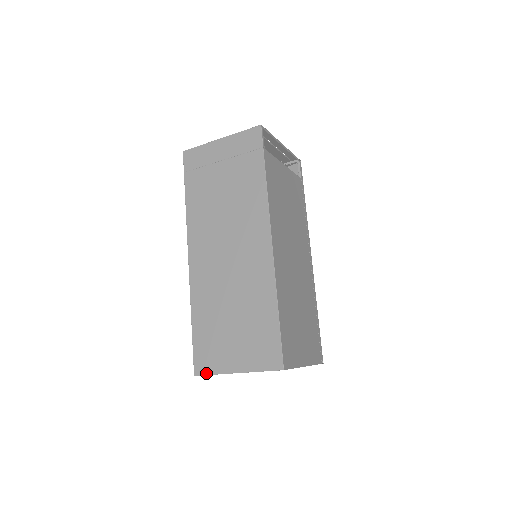
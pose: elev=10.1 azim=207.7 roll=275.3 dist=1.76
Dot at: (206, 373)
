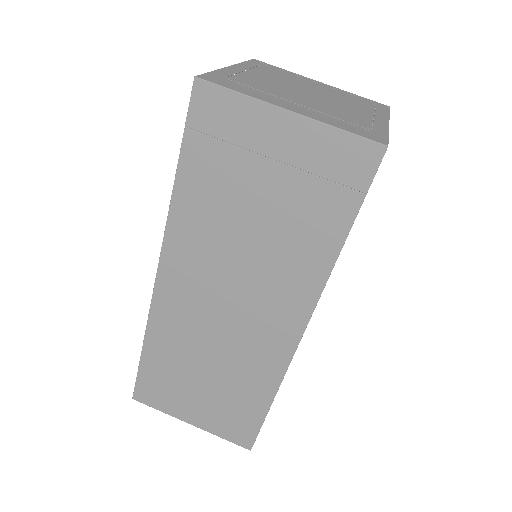
Dot at: (150, 405)
